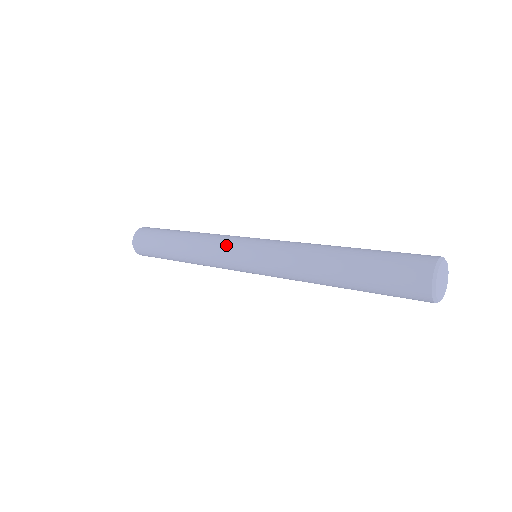
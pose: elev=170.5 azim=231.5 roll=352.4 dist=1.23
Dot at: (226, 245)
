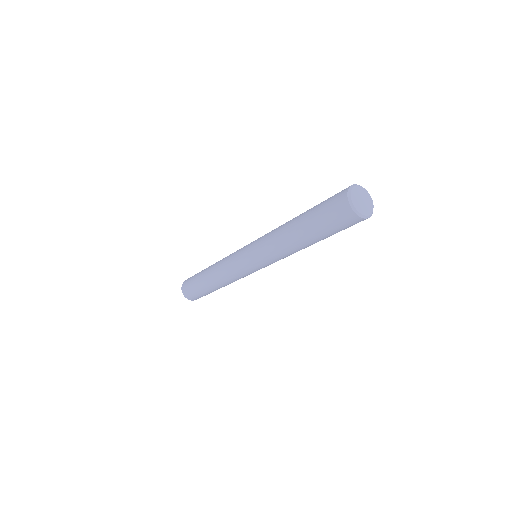
Dot at: (233, 262)
